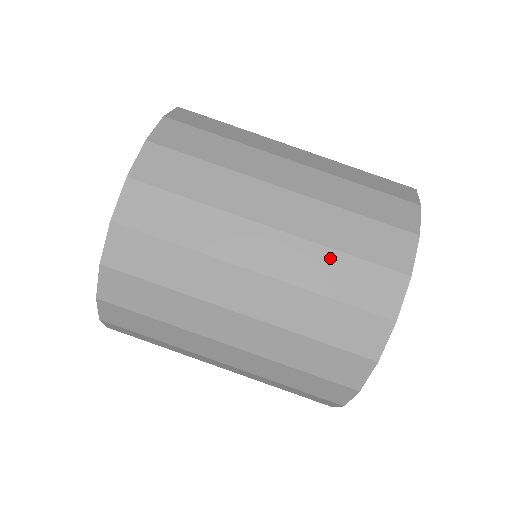
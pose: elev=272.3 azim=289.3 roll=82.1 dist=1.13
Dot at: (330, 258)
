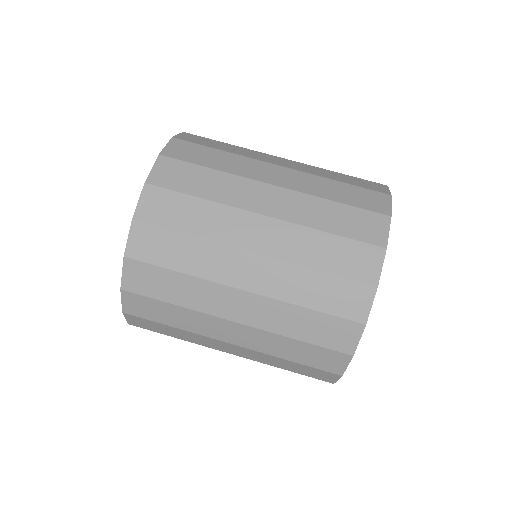
Dot at: (287, 342)
